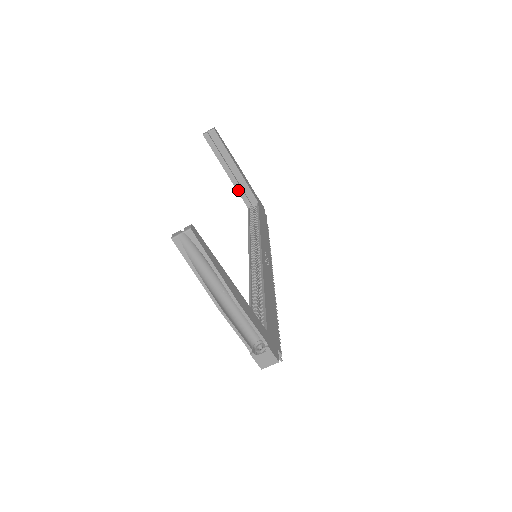
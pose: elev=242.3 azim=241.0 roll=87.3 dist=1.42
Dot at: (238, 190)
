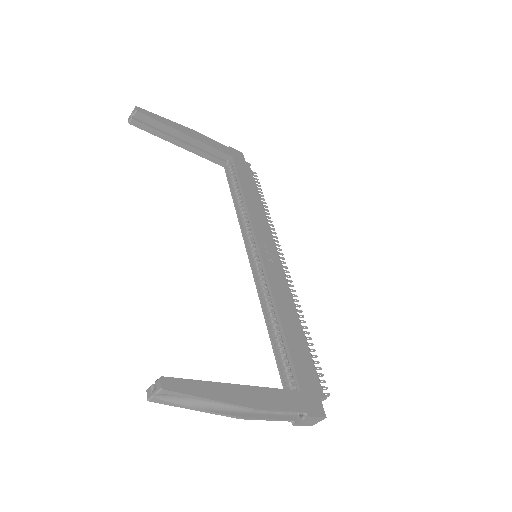
Dot at: (203, 156)
